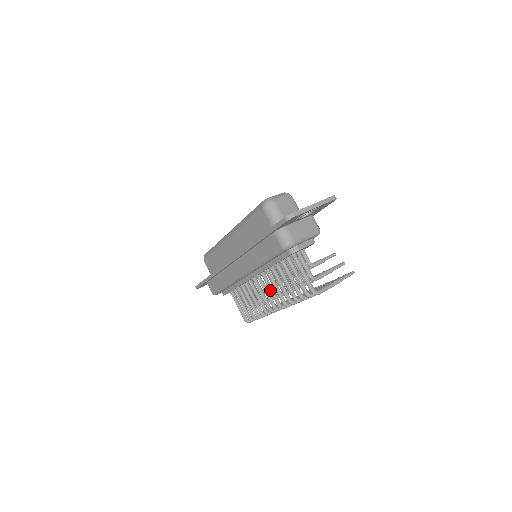
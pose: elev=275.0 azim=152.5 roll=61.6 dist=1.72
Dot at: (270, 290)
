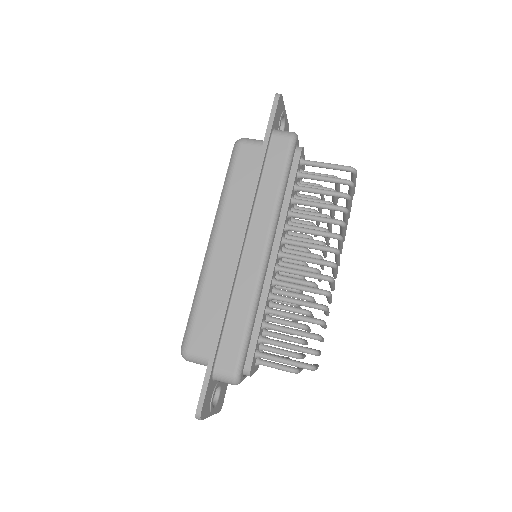
Dot at: (308, 244)
